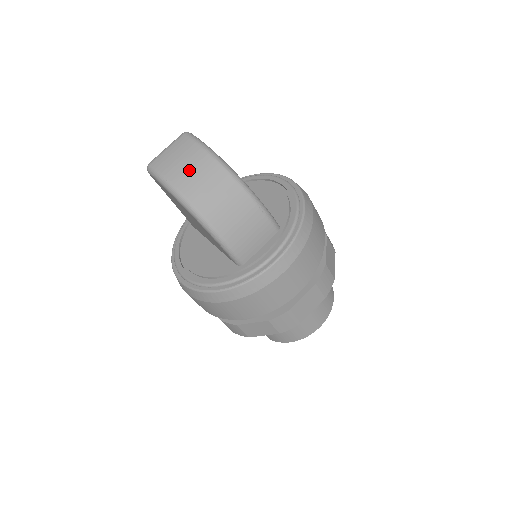
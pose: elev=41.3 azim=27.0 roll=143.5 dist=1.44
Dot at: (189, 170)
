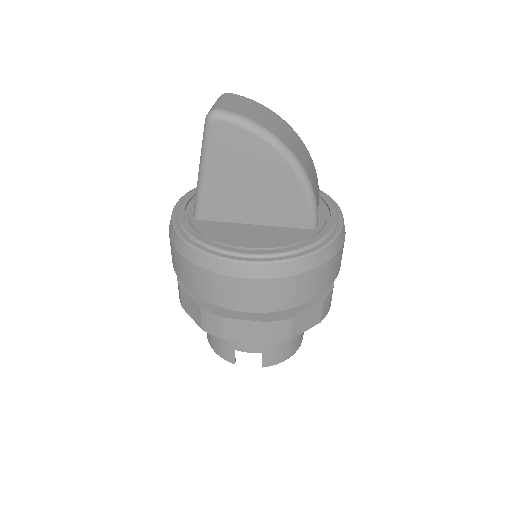
Dot at: (268, 119)
